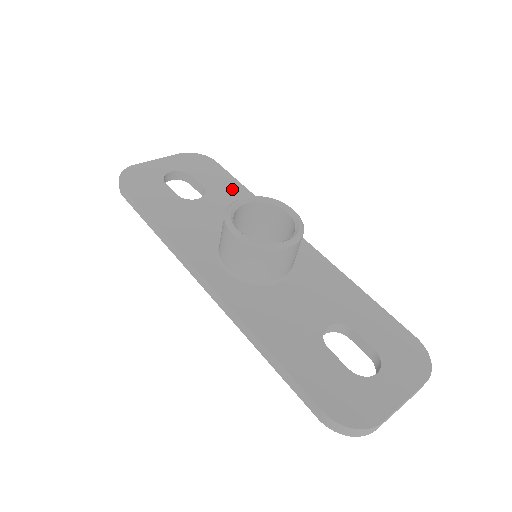
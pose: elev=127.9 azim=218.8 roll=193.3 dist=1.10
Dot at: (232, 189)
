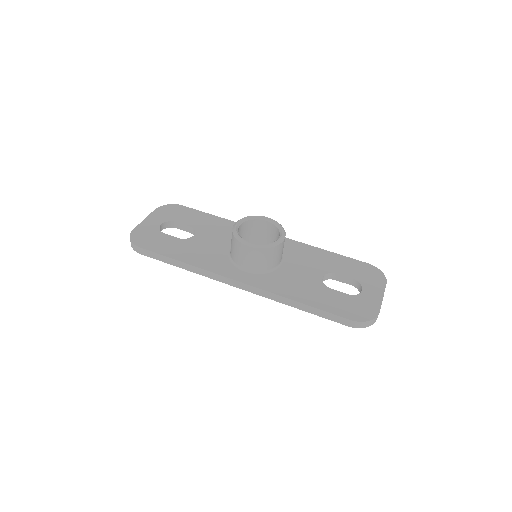
Dot at: (208, 220)
